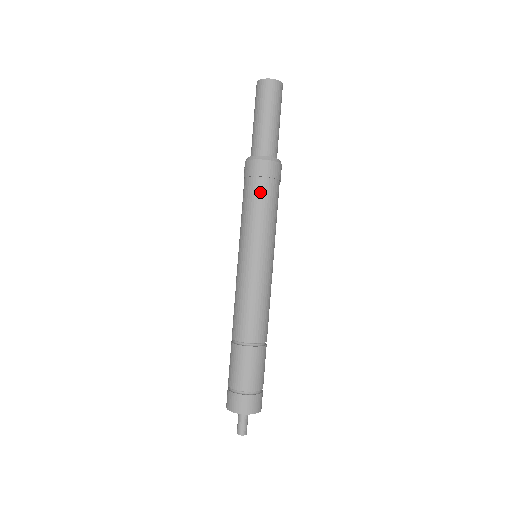
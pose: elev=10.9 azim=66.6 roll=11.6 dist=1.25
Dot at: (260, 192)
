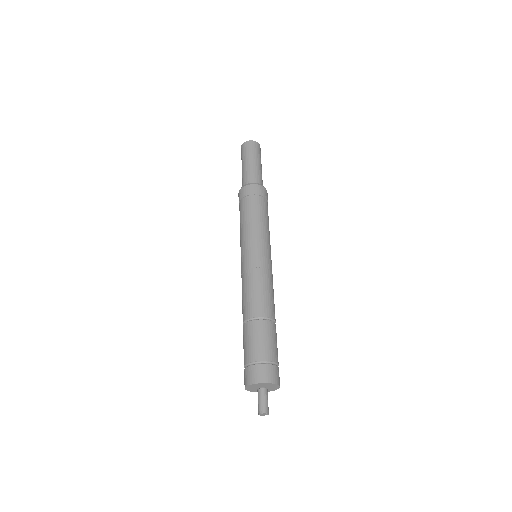
Dot at: (247, 206)
